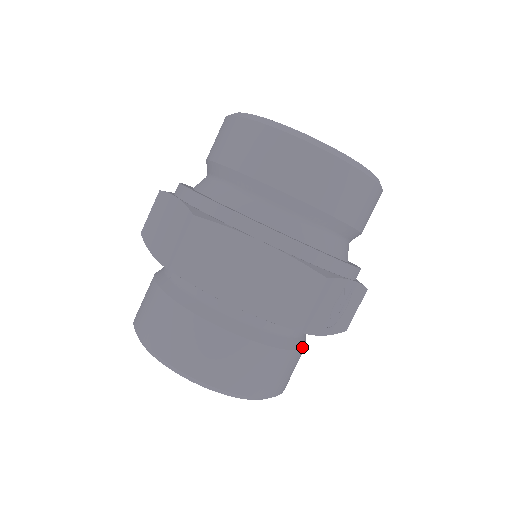
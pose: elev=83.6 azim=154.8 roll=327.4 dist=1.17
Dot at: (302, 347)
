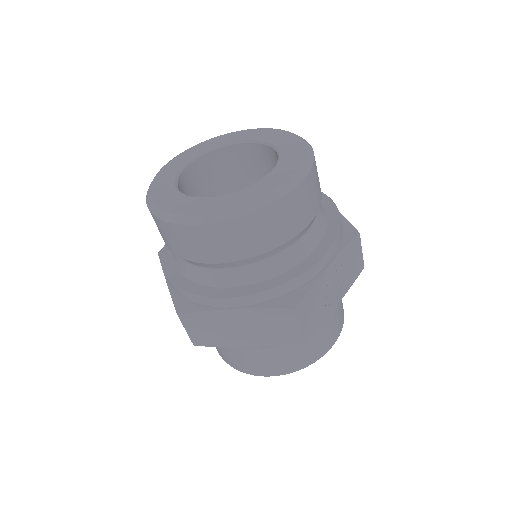
Dot at: occluded
